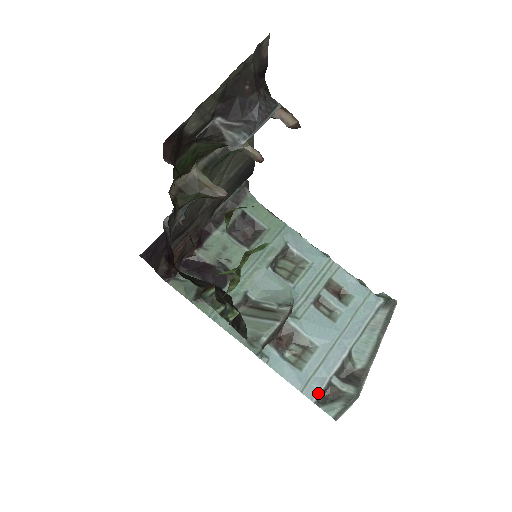
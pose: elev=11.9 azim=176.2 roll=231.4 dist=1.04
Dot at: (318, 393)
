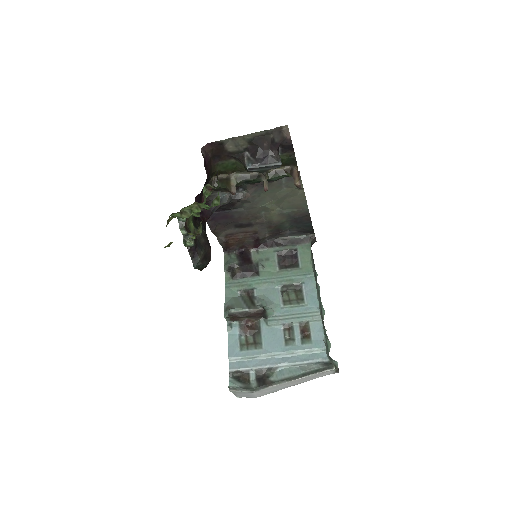
Dot at: (236, 369)
